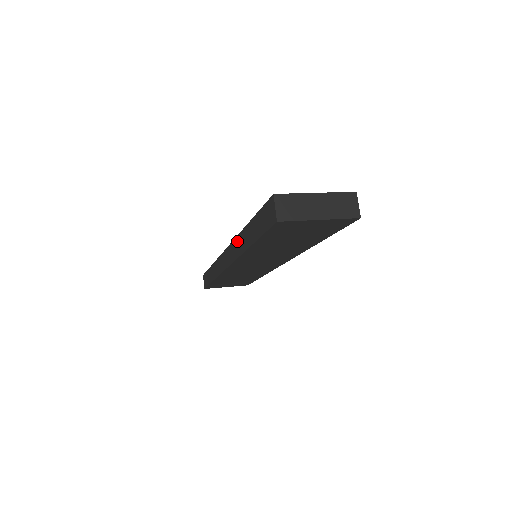
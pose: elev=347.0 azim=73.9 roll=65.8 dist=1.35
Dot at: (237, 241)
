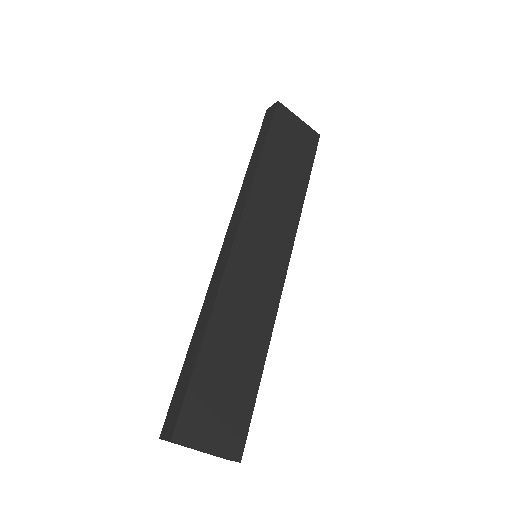
Dot at: (241, 194)
